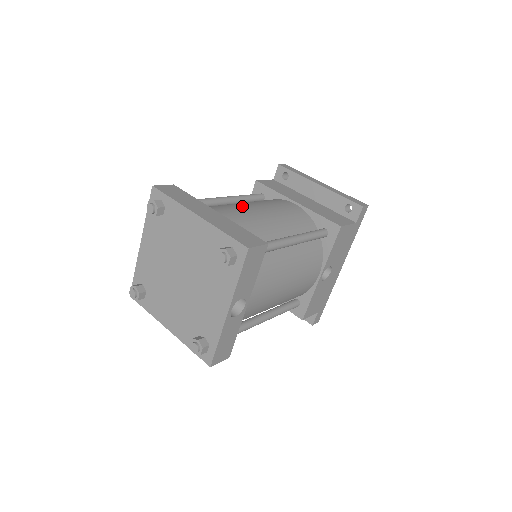
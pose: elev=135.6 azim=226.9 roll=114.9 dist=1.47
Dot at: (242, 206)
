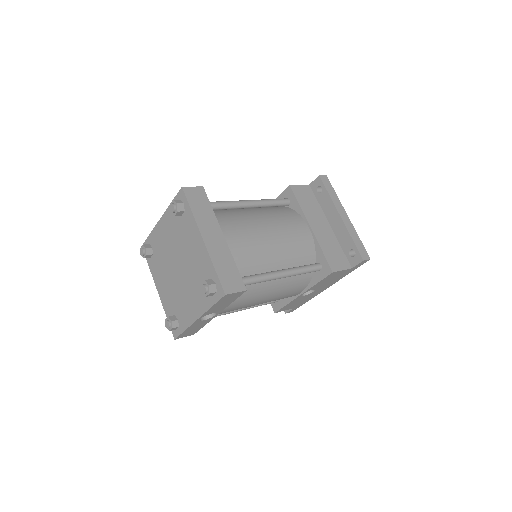
Dot at: (254, 226)
